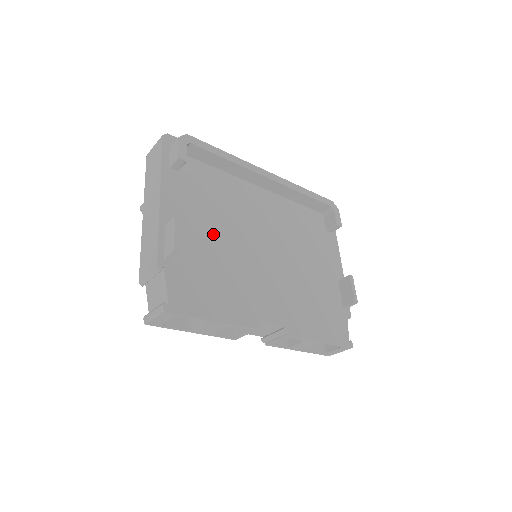
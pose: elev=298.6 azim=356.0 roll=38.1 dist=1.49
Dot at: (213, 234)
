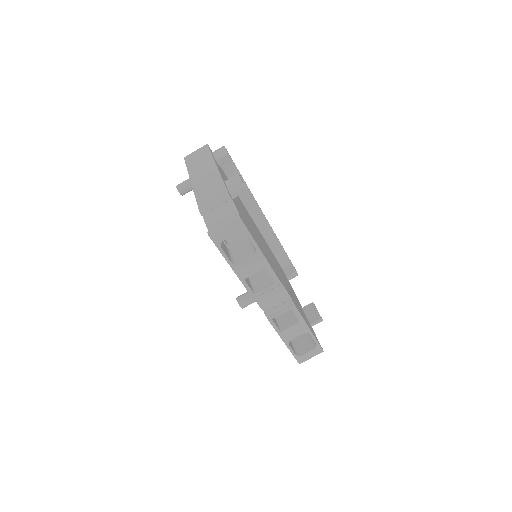
Dot at: occluded
